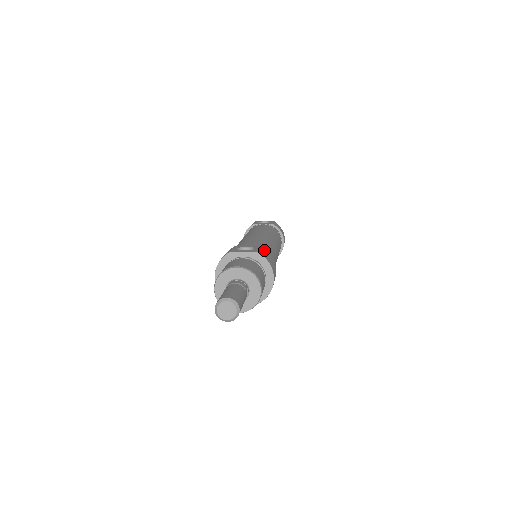
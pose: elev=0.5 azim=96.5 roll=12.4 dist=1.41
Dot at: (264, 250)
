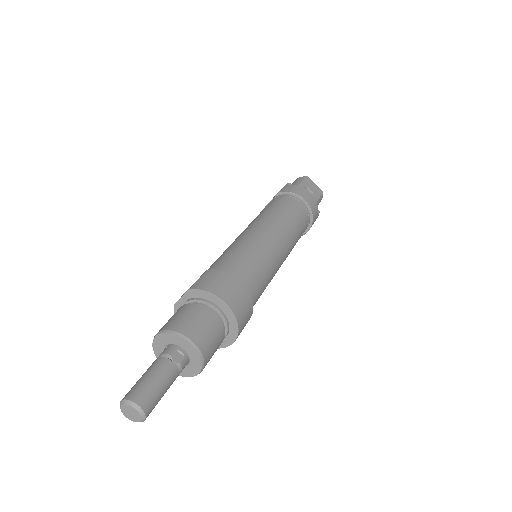
Dot at: (209, 273)
